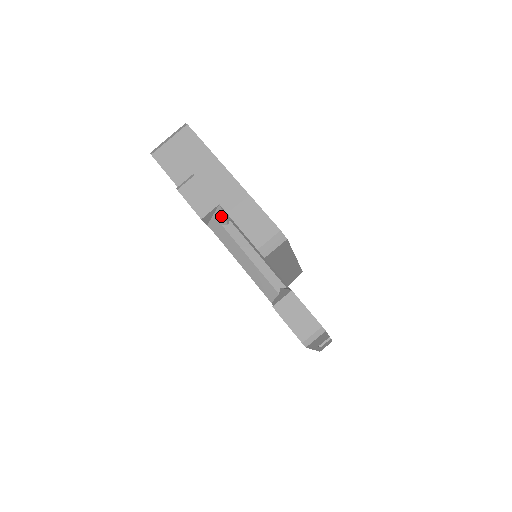
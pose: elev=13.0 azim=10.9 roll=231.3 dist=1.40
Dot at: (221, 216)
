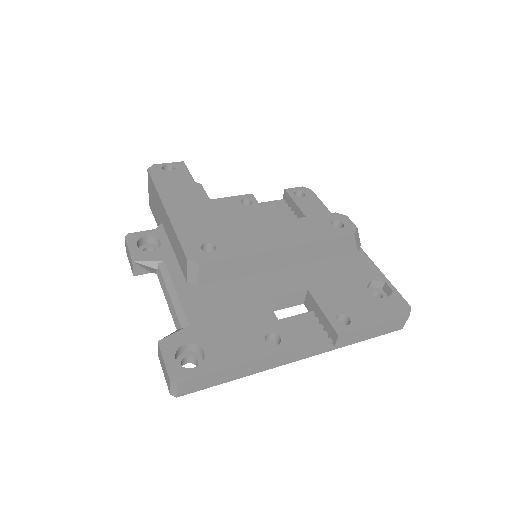
Dot at: (145, 266)
